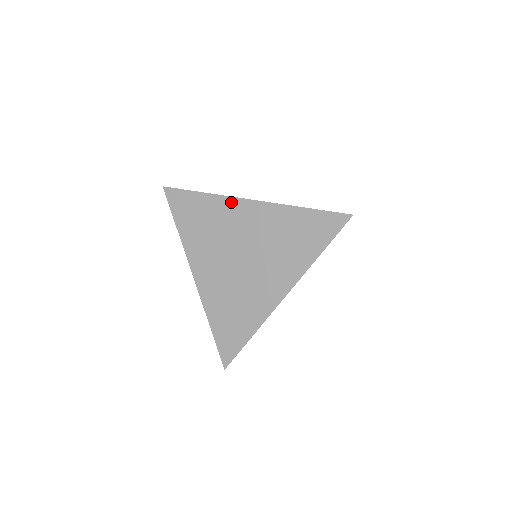
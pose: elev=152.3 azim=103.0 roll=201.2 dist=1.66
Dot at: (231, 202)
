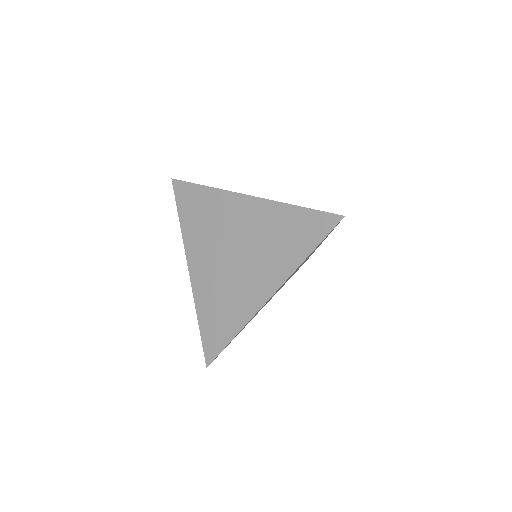
Dot at: (229, 197)
